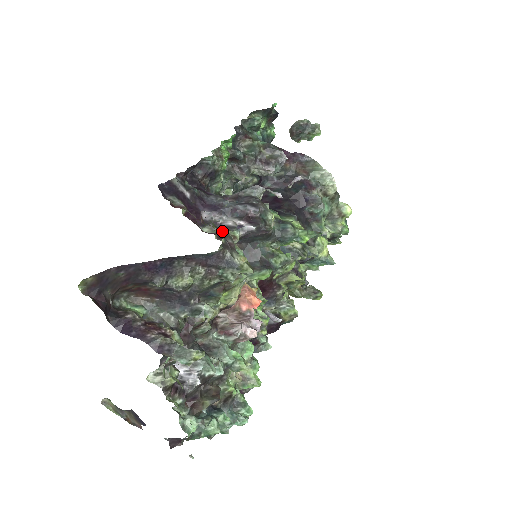
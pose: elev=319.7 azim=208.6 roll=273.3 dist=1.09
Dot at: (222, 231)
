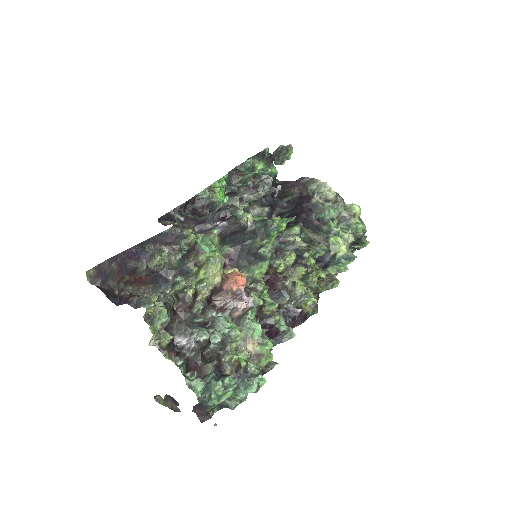
Dot at: (183, 222)
